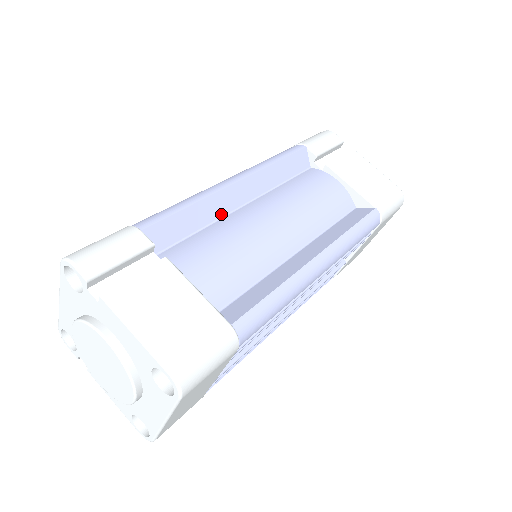
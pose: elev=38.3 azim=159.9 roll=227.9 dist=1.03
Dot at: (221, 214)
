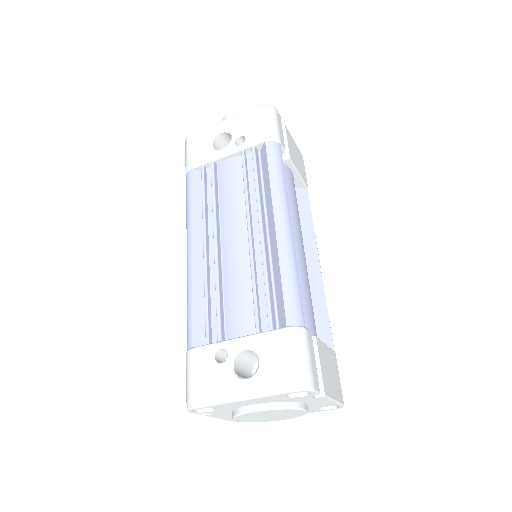
Dot at: occluded
